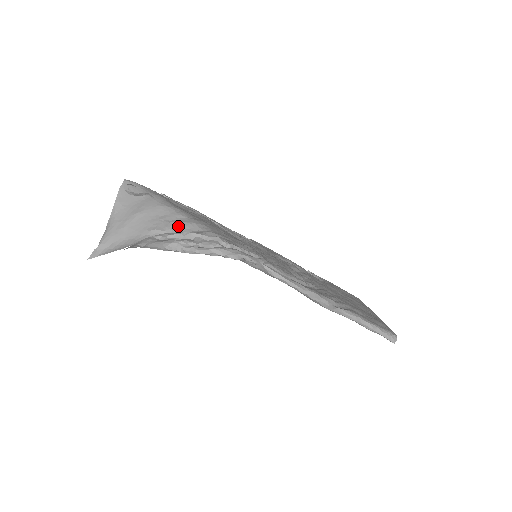
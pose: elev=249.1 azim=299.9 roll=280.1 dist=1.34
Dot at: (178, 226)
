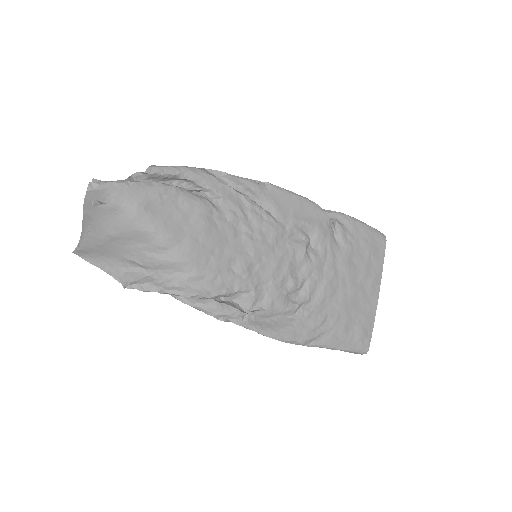
Dot at: (158, 265)
